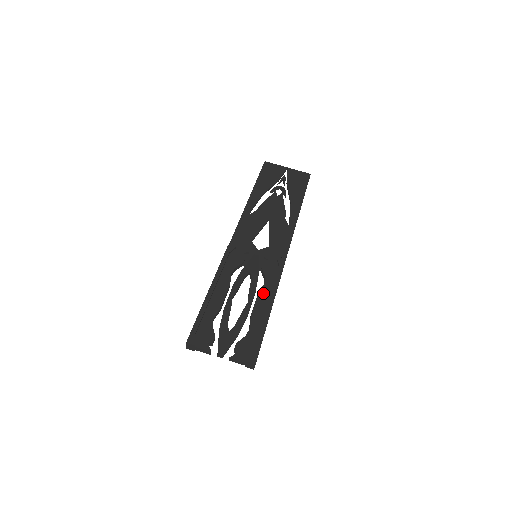
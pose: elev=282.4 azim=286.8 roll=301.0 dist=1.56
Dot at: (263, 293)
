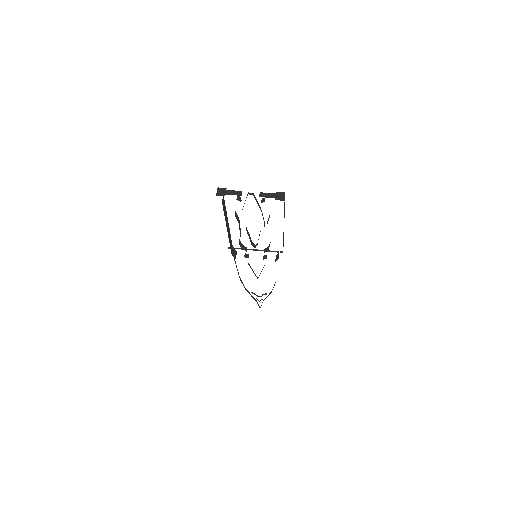
Dot at: occluded
